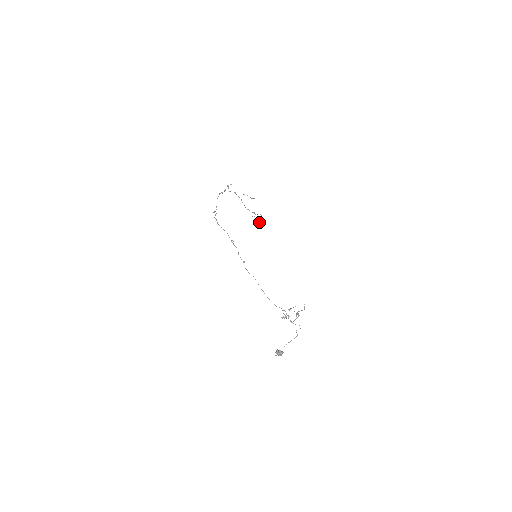
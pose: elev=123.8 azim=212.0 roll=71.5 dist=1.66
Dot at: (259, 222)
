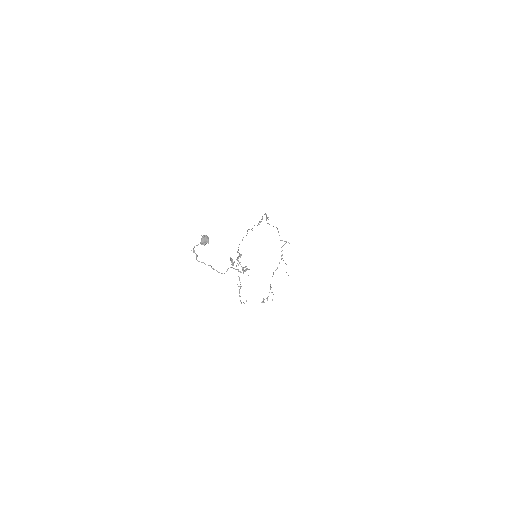
Dot at: (263, 302)
